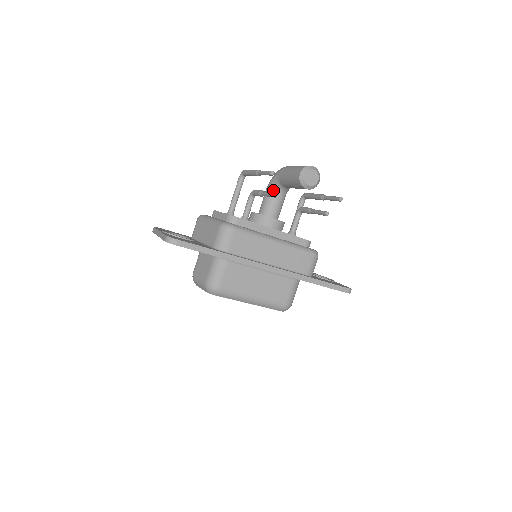
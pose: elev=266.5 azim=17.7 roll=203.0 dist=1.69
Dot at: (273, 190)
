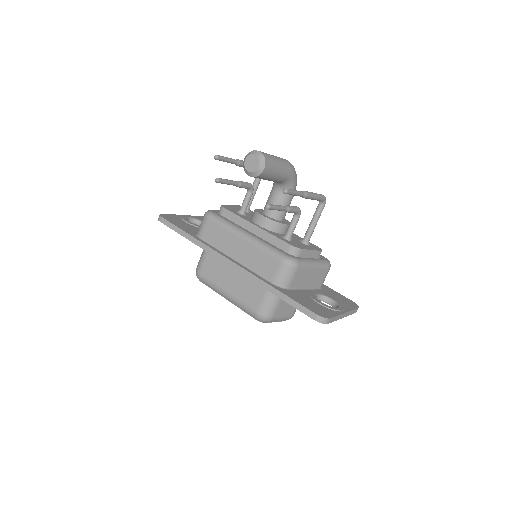
Dot at: (273, 186)
